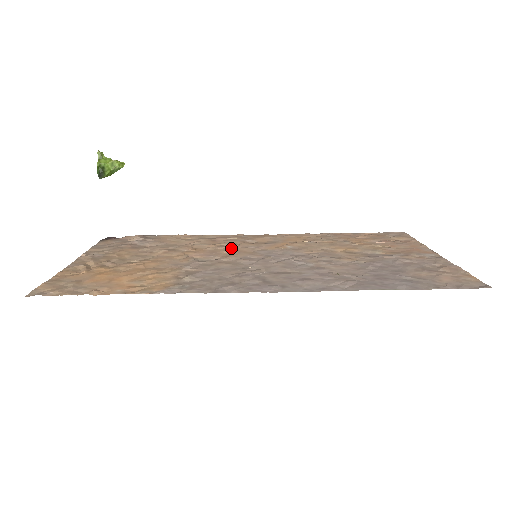
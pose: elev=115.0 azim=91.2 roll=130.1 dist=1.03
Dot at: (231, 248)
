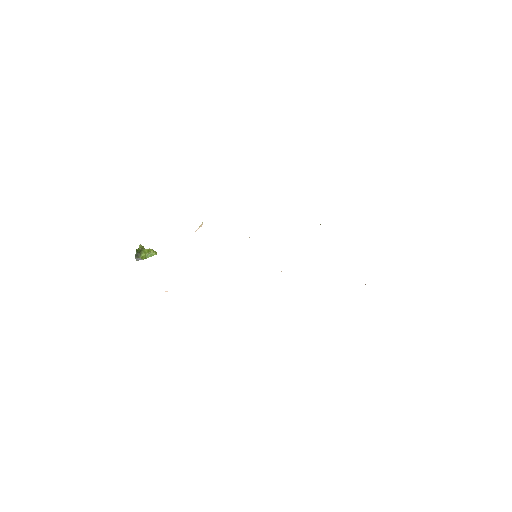
Dot at: occluded
